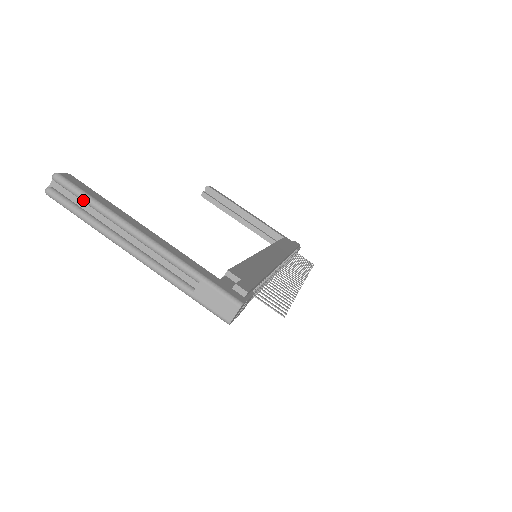
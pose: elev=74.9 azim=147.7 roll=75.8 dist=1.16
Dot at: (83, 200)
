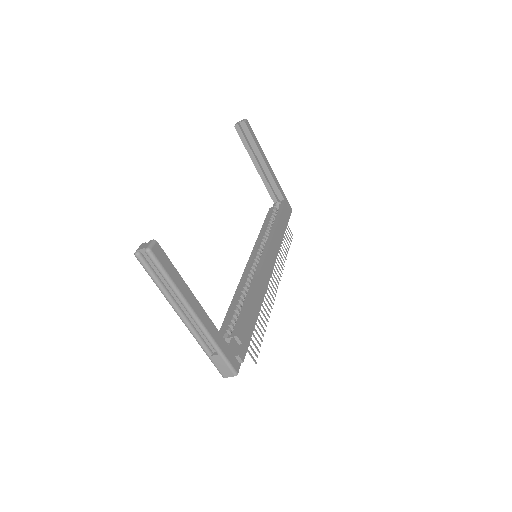
Dot at: (162, 276)
